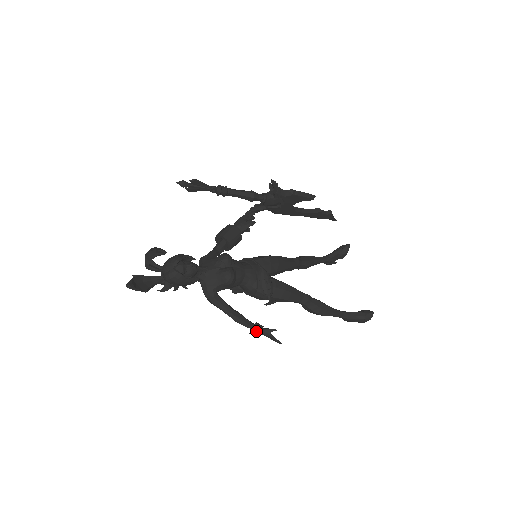
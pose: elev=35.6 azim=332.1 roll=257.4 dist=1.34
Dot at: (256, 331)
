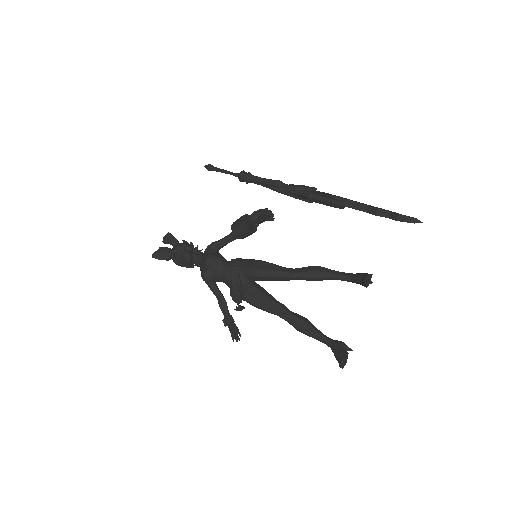
Dot at: (225, 322)
